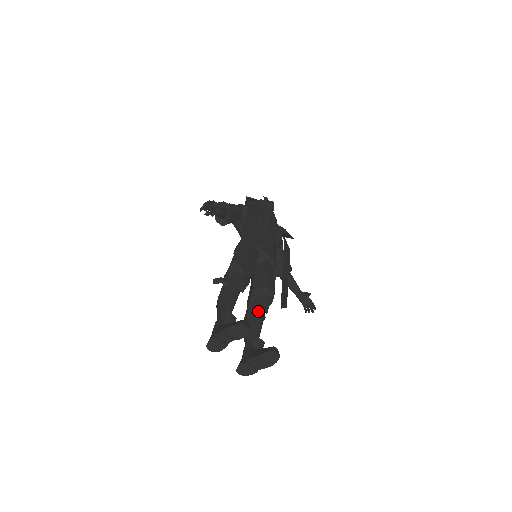
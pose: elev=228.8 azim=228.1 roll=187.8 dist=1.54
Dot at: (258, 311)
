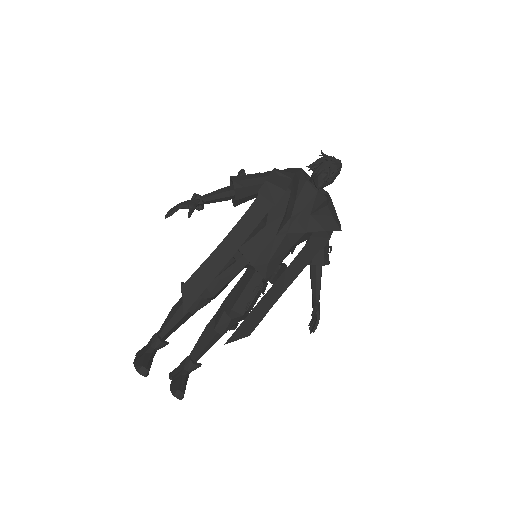
Dot at: (214, 329)
